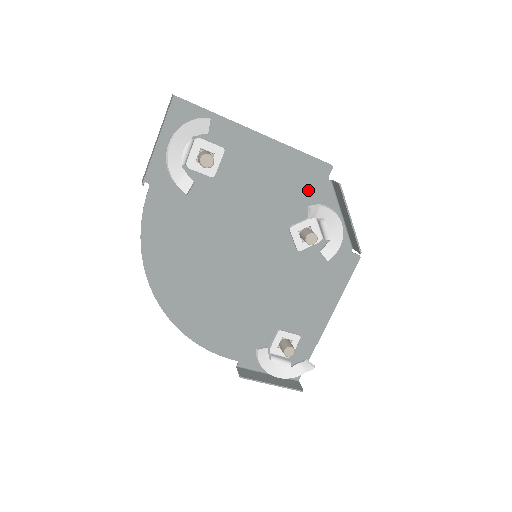
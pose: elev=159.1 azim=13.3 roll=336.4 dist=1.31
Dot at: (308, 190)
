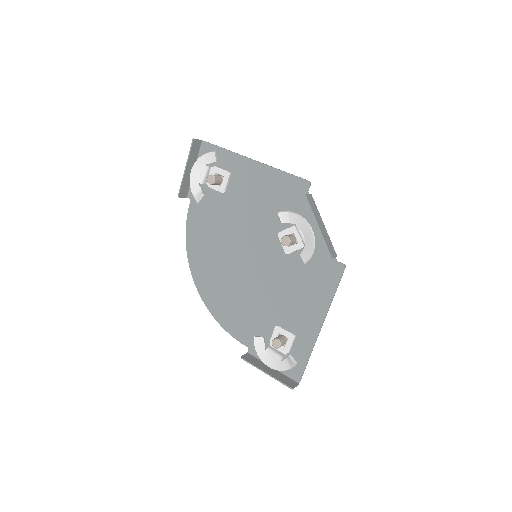
Dot at: (292, 203)
